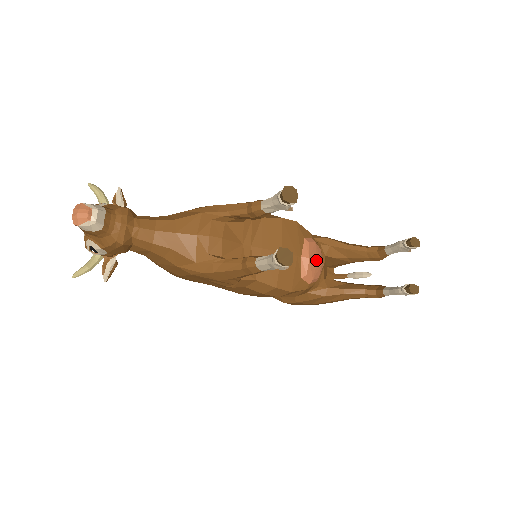
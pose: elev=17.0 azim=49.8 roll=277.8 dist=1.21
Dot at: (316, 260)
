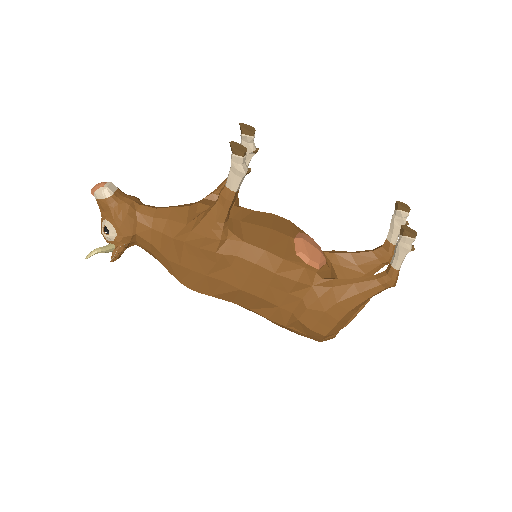
Dot at: (312, 245)
